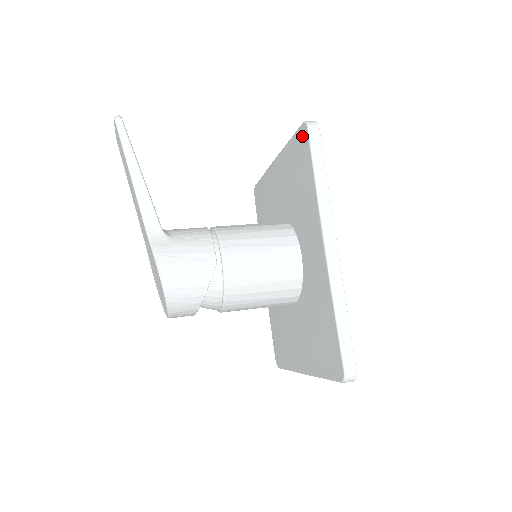
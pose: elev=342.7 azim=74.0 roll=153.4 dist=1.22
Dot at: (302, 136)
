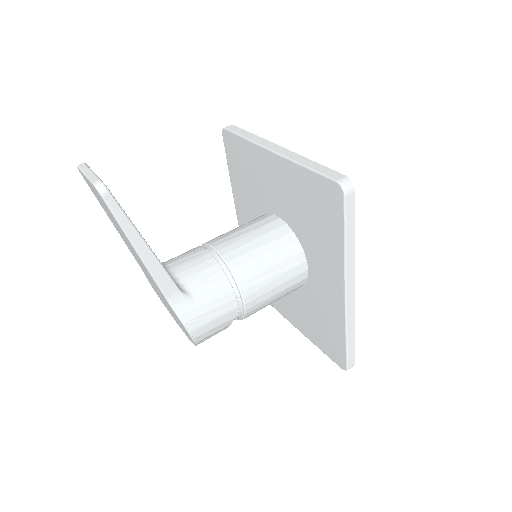
Dot at: (333, 192)
